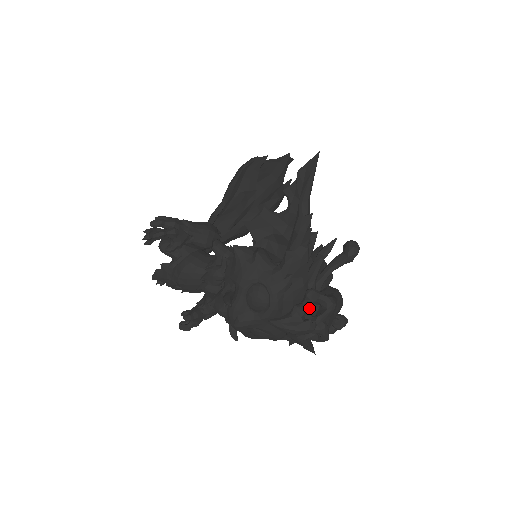
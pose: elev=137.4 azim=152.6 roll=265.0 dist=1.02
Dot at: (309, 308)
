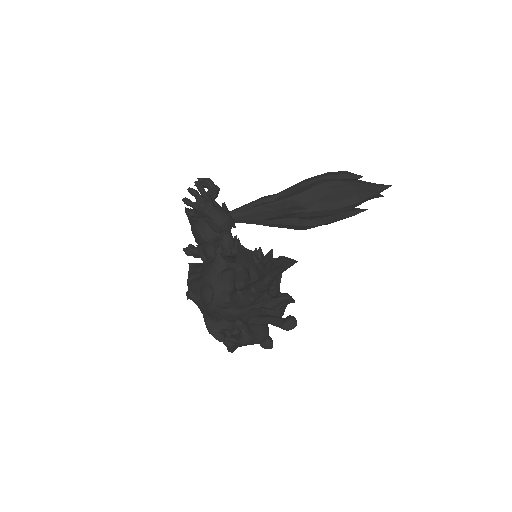
Dot at: (232, 328)
